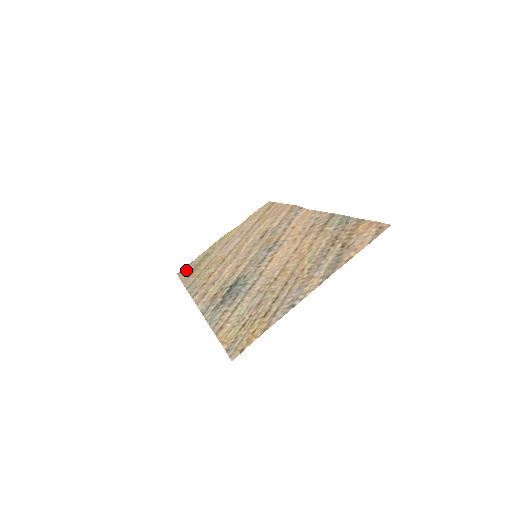
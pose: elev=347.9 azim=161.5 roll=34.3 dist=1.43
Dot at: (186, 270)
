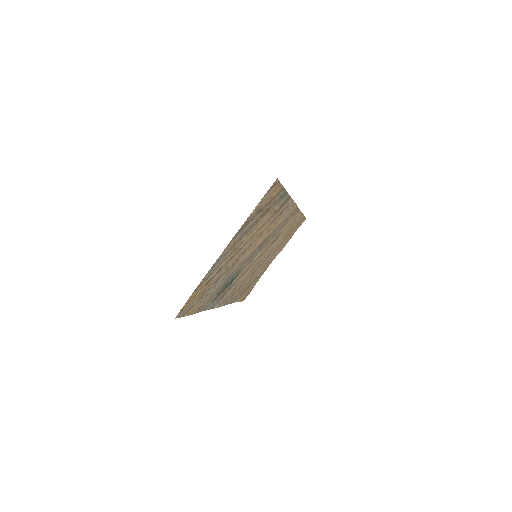
Dot at: (246, 294)
